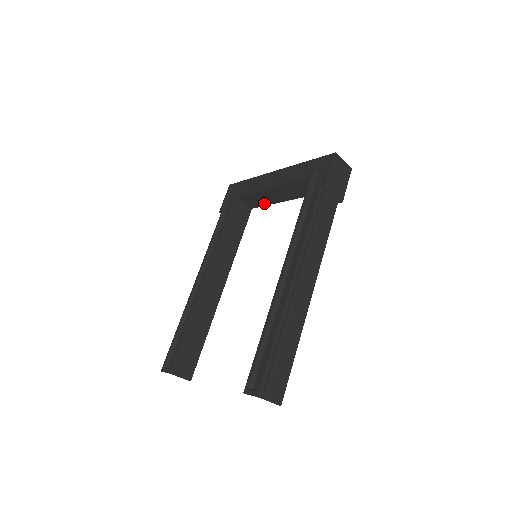
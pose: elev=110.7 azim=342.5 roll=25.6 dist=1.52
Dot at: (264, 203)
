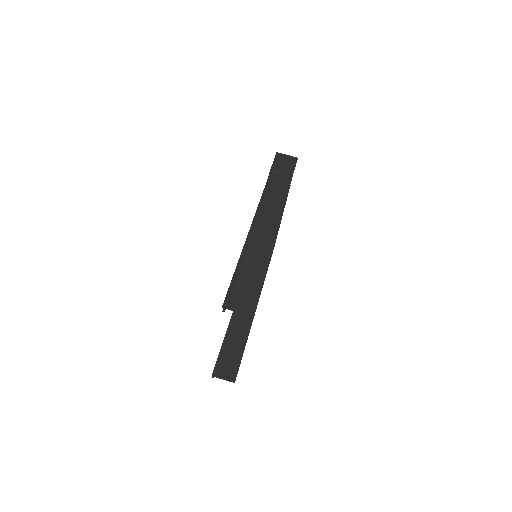
Dot at: occluded
